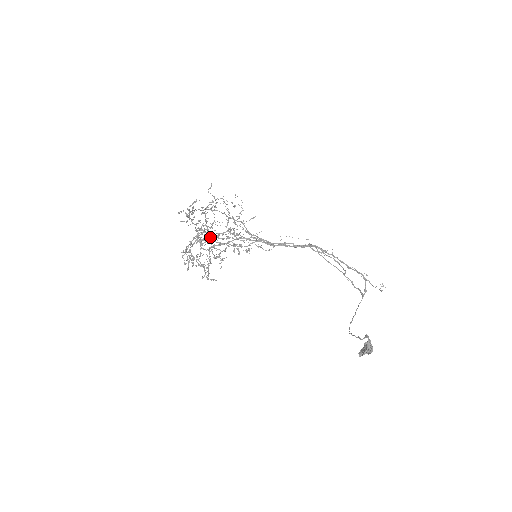
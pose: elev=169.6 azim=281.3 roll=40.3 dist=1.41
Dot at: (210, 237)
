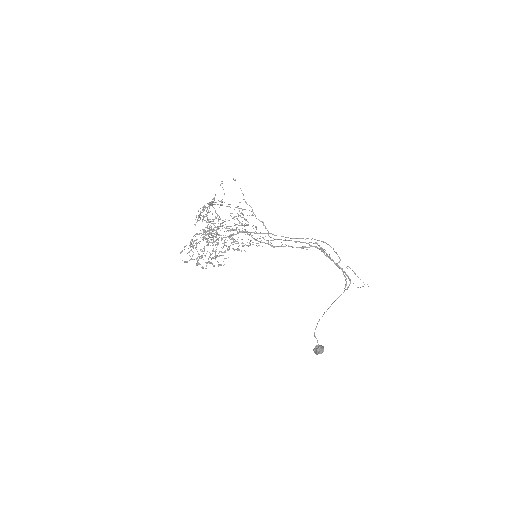
Dot at: (213, 250)
